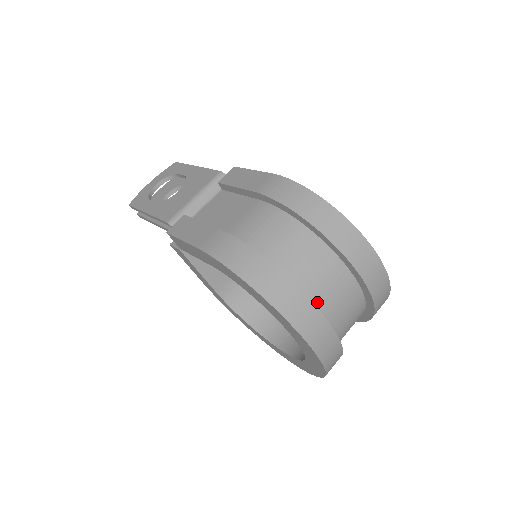
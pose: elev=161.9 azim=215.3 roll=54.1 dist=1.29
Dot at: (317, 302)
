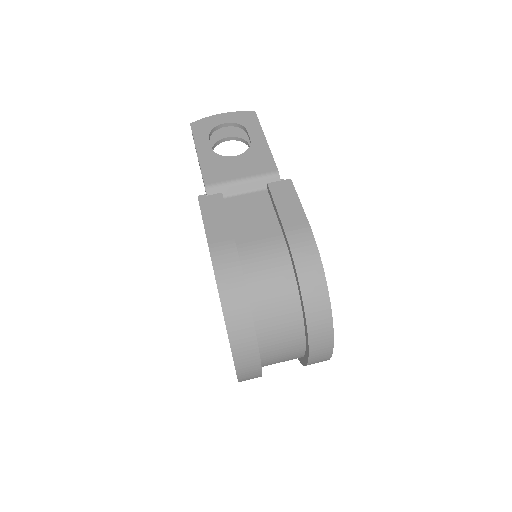
Dot at: (264, 347)
